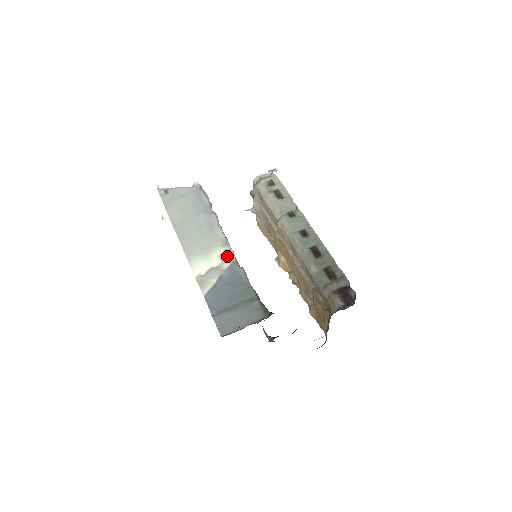
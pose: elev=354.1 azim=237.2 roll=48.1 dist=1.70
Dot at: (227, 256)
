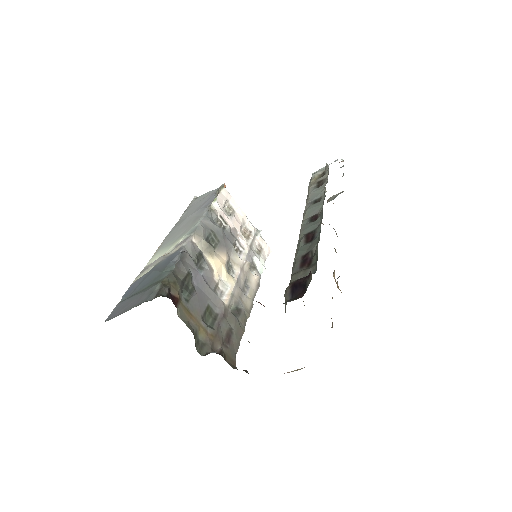
Dot at: (182, 242)
